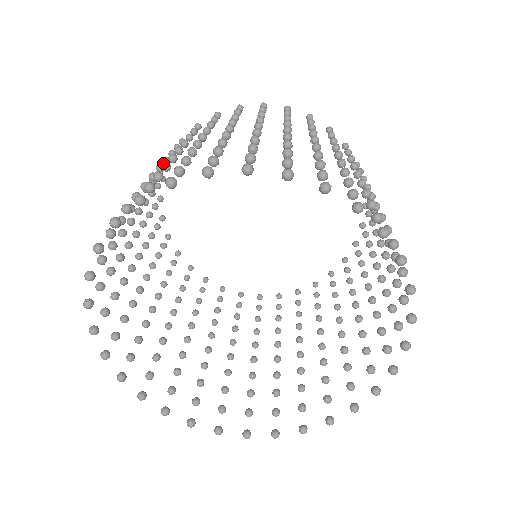
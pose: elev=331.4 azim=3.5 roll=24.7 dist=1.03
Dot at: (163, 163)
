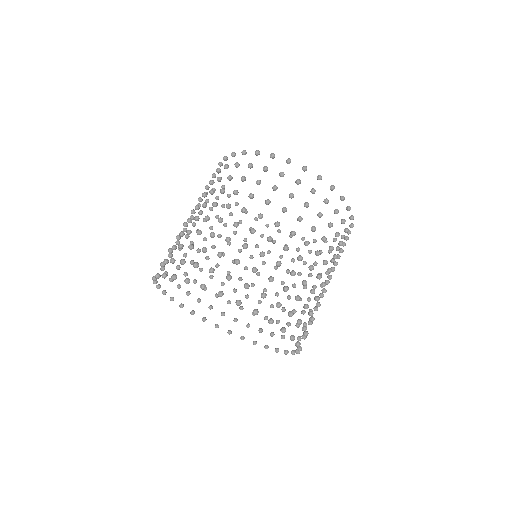
Dot at: (179, 233)
